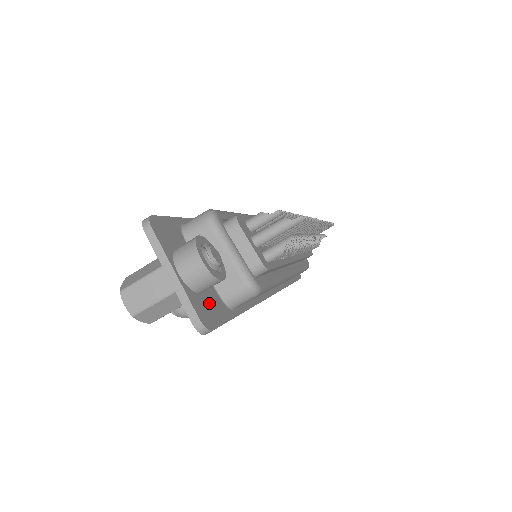
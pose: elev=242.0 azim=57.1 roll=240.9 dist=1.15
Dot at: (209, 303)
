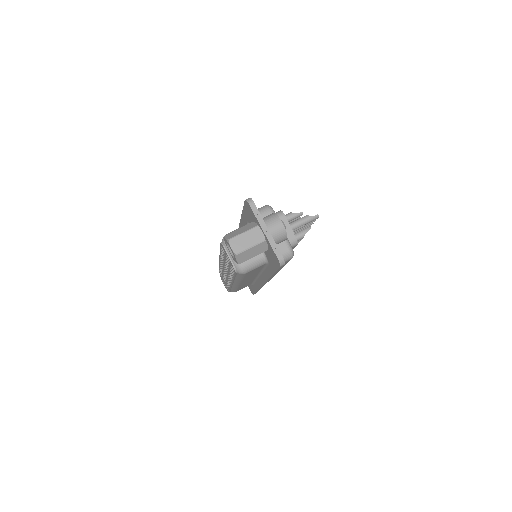
Dot at: occluded
